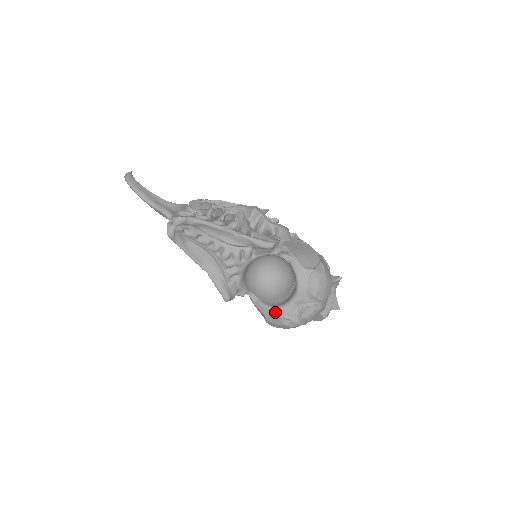
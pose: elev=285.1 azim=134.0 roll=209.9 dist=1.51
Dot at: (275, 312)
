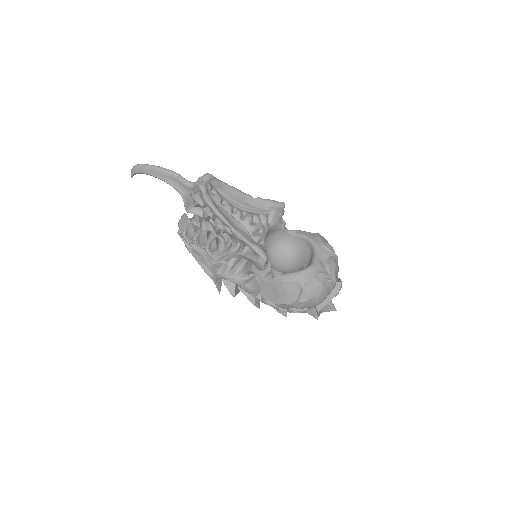
Dot at: (307, 272)
